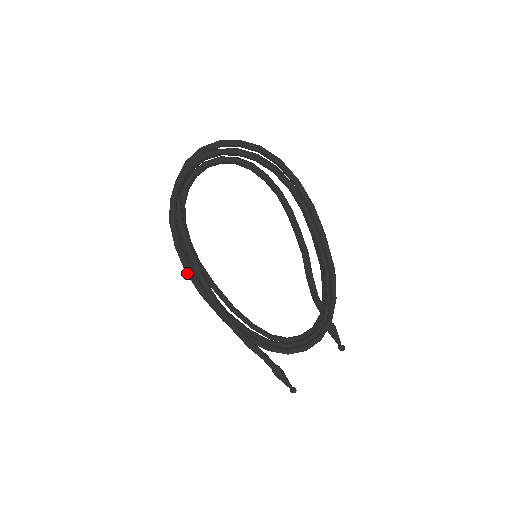
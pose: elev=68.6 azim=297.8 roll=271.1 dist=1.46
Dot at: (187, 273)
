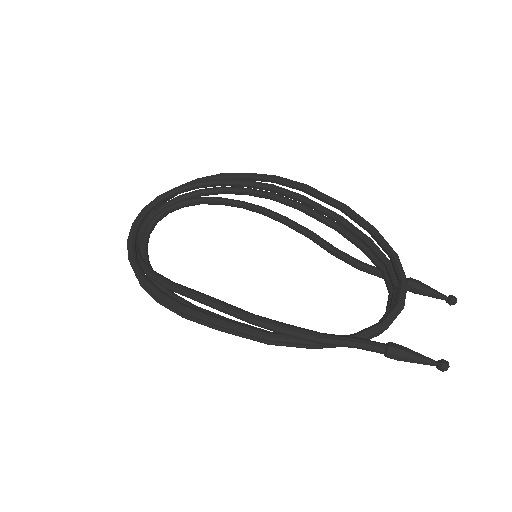
Dot at: (182, 309)
